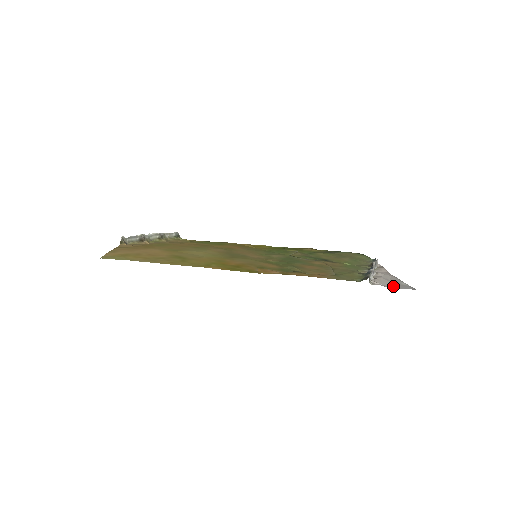
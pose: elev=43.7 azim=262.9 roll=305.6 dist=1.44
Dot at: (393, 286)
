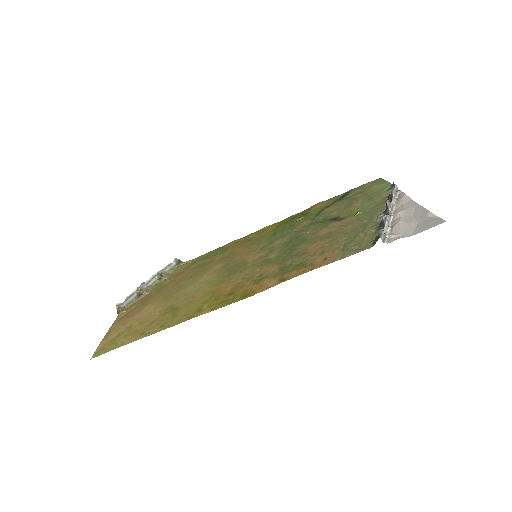
Dot at: (416, 229)
